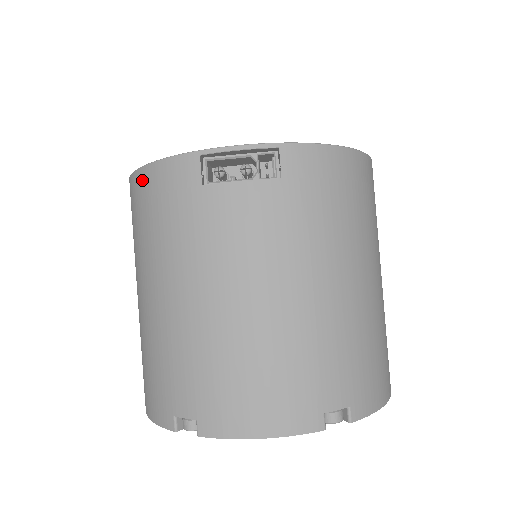
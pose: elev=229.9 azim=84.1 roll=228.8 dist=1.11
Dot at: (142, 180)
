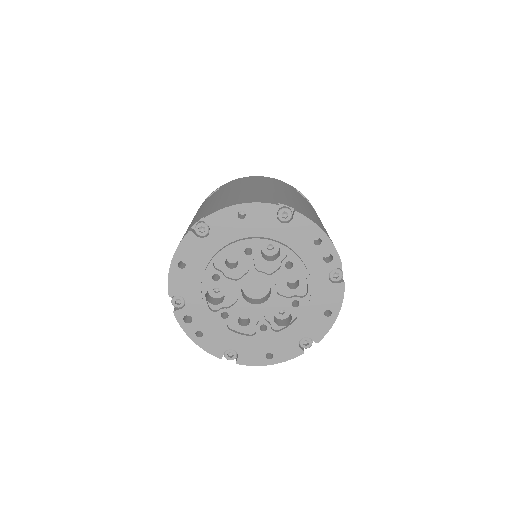
Dot at: (260, 177)
